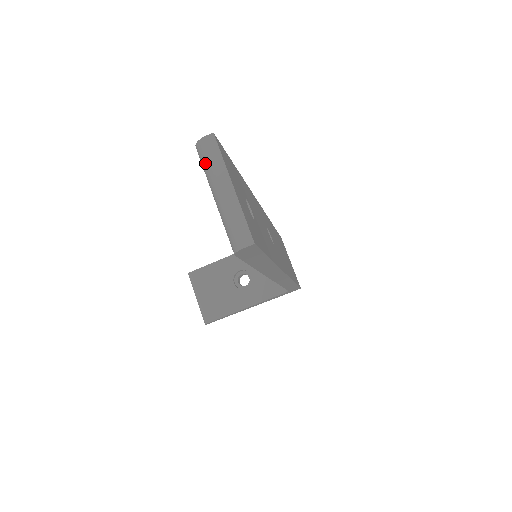
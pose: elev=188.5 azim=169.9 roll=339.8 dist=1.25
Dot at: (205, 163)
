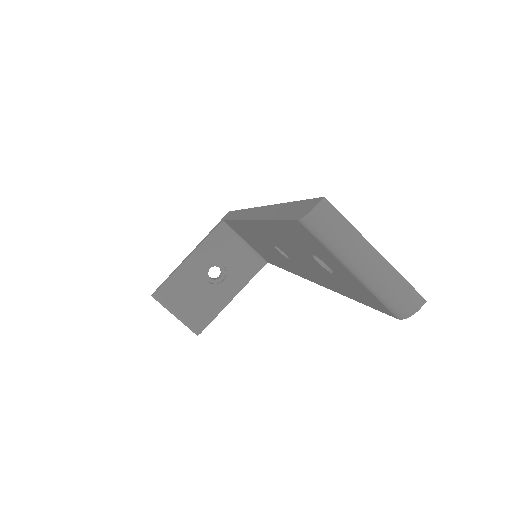
Dot at: (328, 237)
